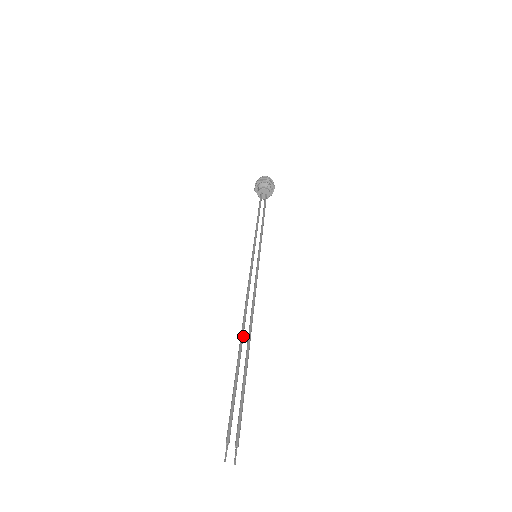
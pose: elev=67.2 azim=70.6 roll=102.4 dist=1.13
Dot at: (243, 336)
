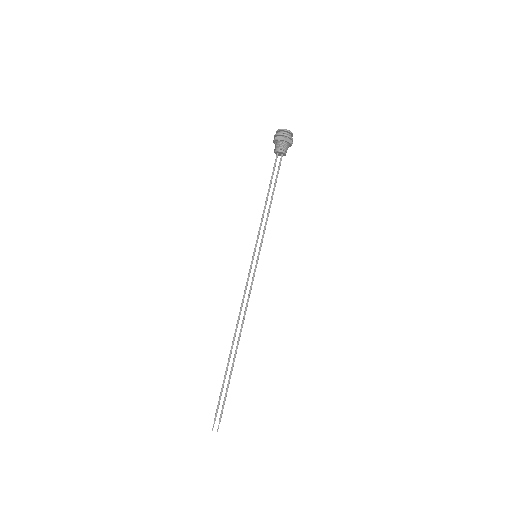
Dot at: occluded
